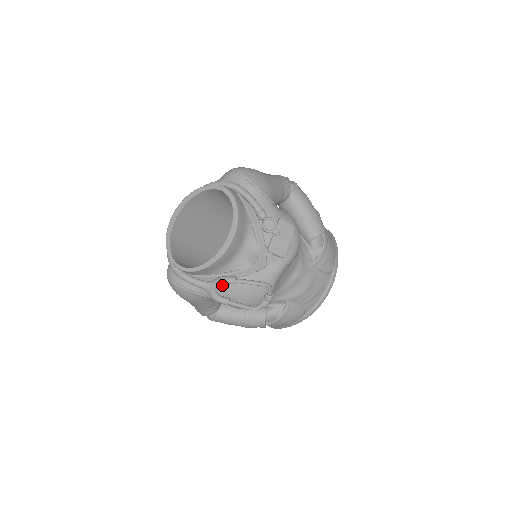
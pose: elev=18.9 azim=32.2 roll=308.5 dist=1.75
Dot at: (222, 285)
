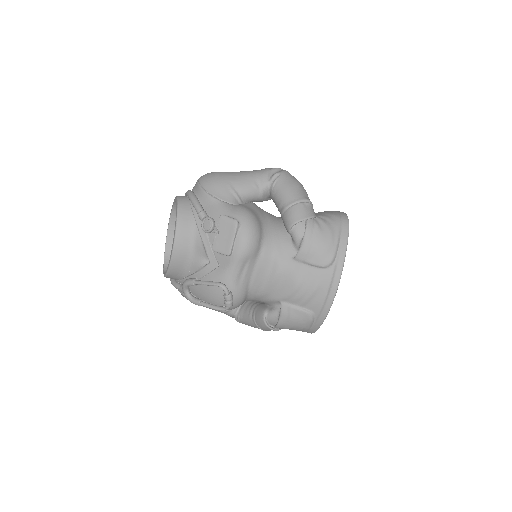
Dot at: (192, 287)
